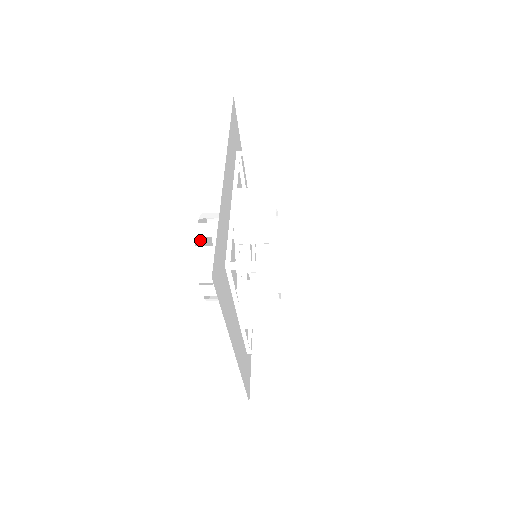
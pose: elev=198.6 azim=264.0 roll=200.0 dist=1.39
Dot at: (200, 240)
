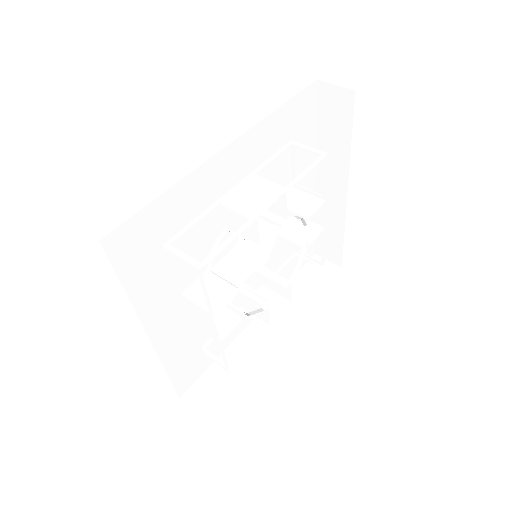
Dot at: occluded
